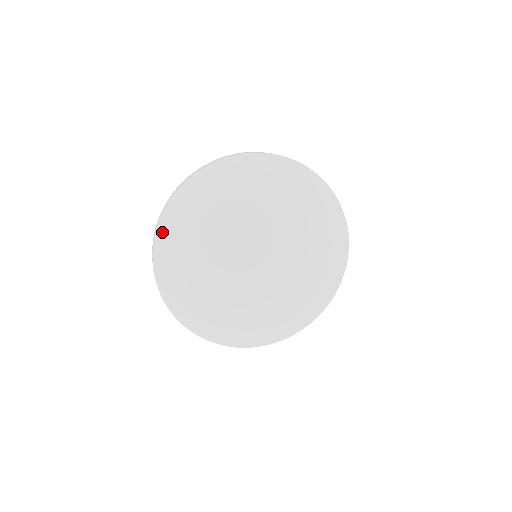
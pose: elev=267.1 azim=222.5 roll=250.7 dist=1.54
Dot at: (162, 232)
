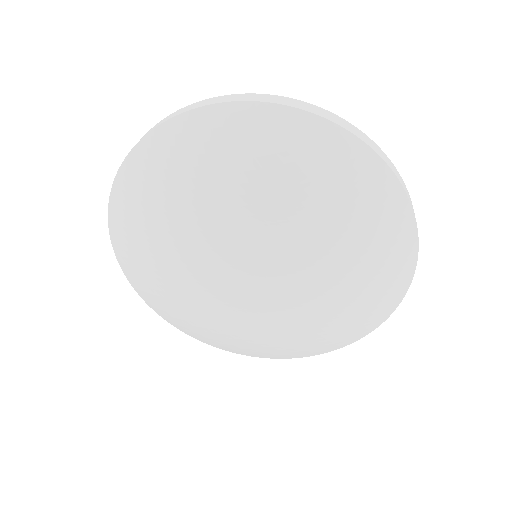
Dot at: (158, 312)
